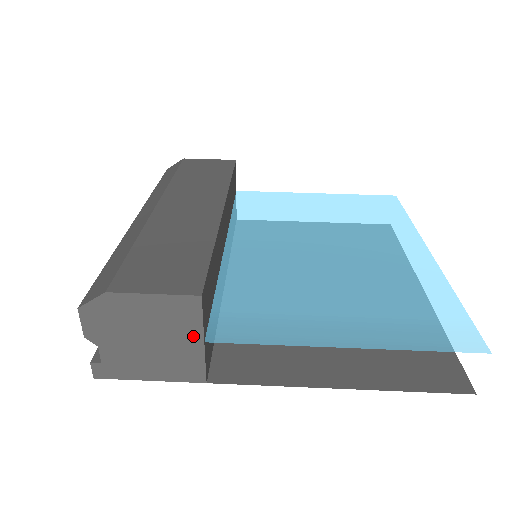
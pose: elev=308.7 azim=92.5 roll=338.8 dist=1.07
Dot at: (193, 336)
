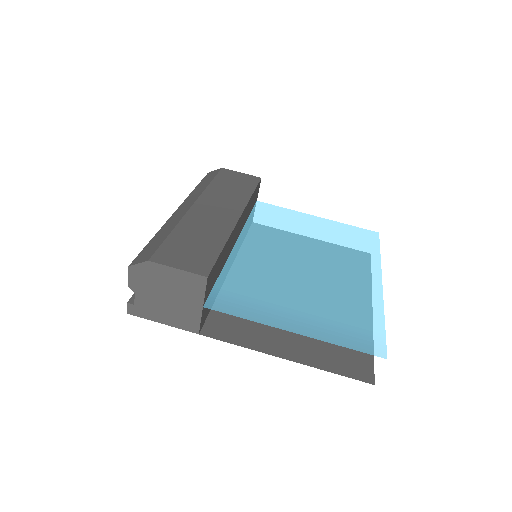
Dot at: (197, 301)
